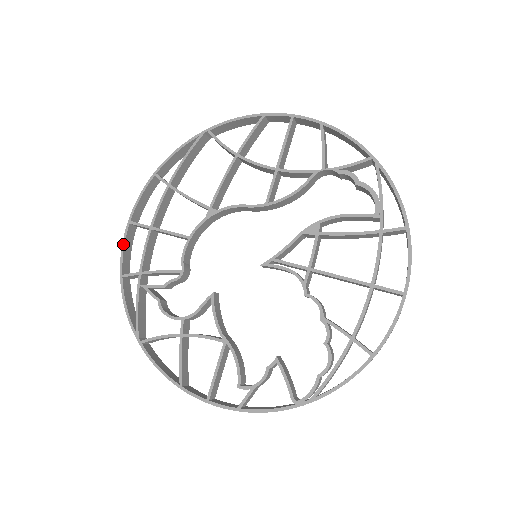
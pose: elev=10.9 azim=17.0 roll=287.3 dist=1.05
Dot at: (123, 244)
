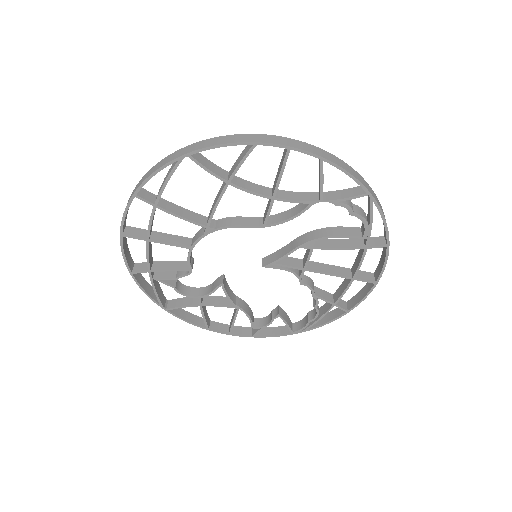
Dot at: (122, 252)
